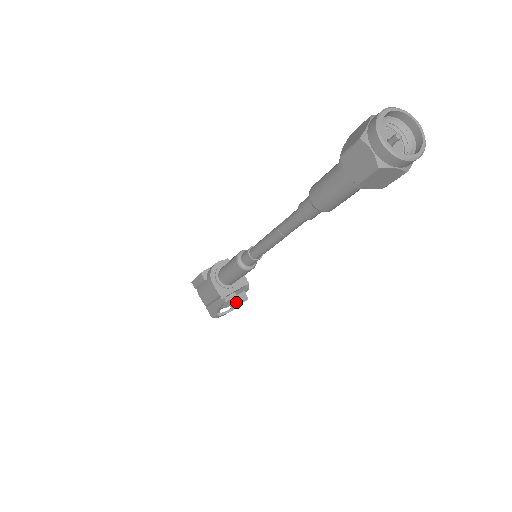
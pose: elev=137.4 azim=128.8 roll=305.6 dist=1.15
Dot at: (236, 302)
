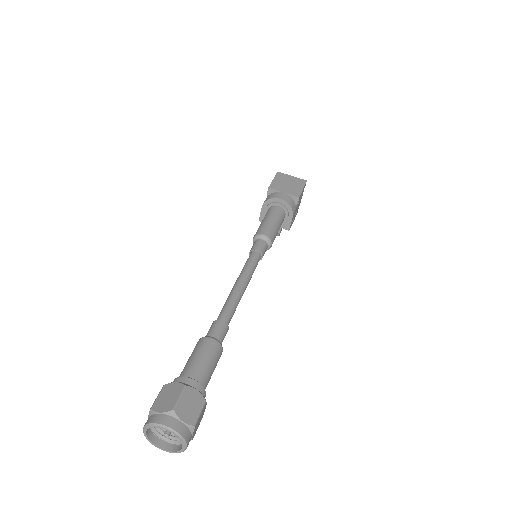
Dot at: occluded
